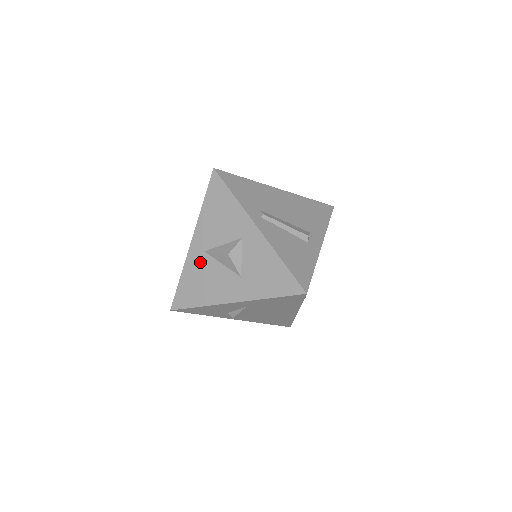
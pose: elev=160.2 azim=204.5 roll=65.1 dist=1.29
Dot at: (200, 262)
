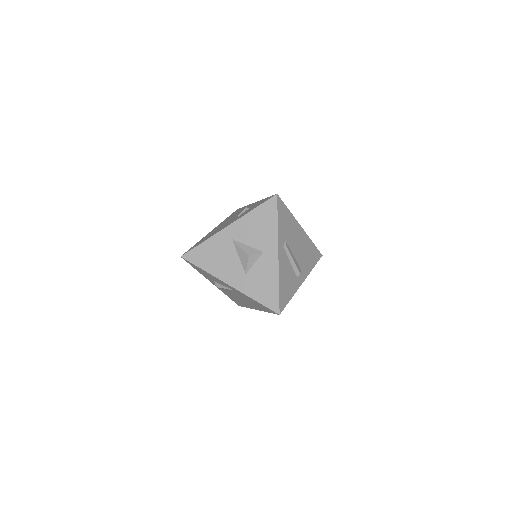
Dot at: (224, 244)
